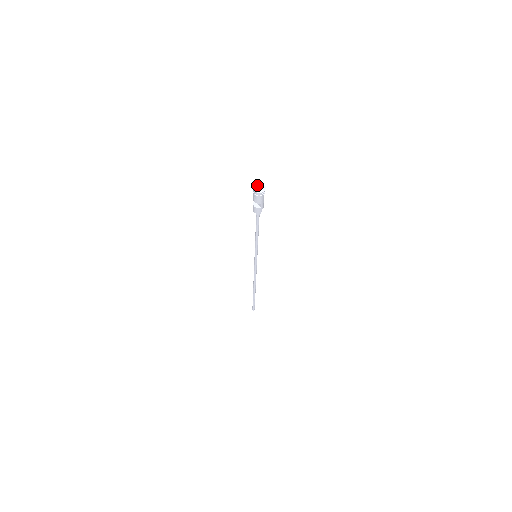
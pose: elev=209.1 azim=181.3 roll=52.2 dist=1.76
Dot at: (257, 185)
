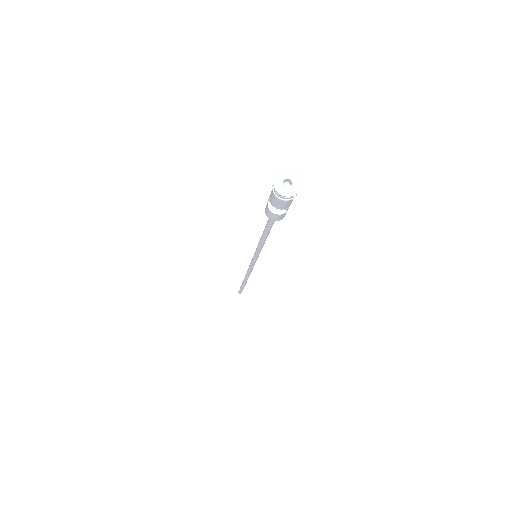
Dot at: (281, 179)
